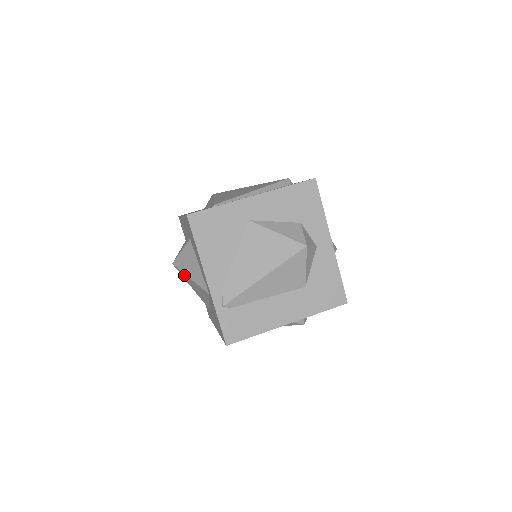
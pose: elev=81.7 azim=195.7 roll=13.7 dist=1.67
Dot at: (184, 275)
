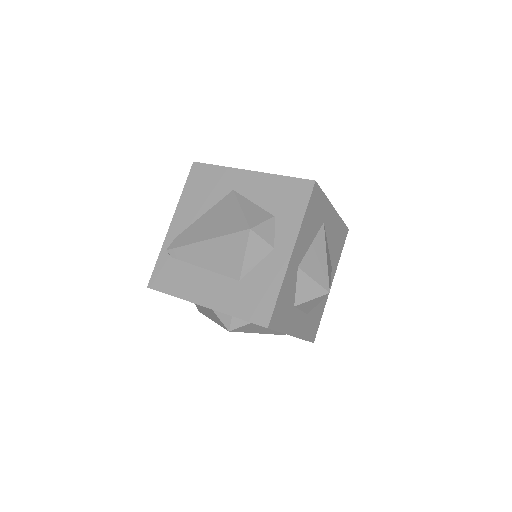
Dot at: occluded
